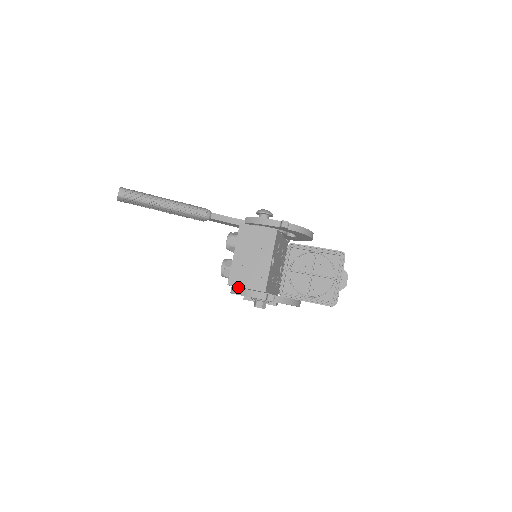
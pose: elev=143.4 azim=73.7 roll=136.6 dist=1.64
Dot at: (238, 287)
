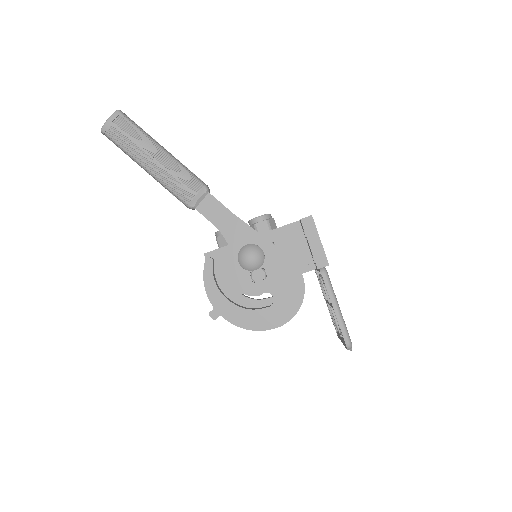
Dot at: occluded
